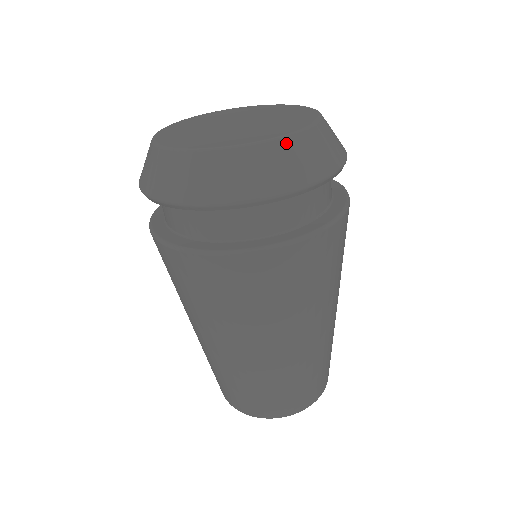
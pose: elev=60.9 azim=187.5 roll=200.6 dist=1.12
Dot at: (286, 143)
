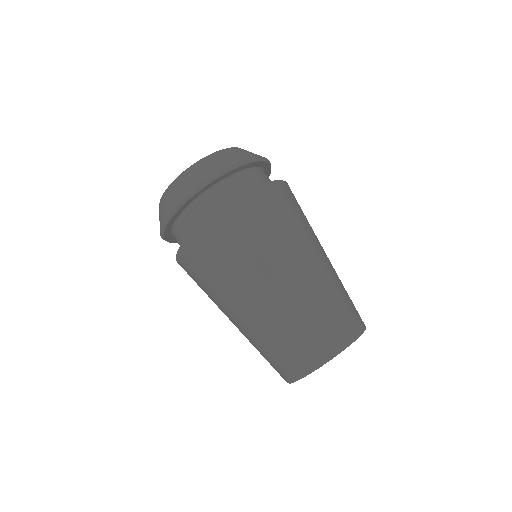
Dot at: (231, 149)
